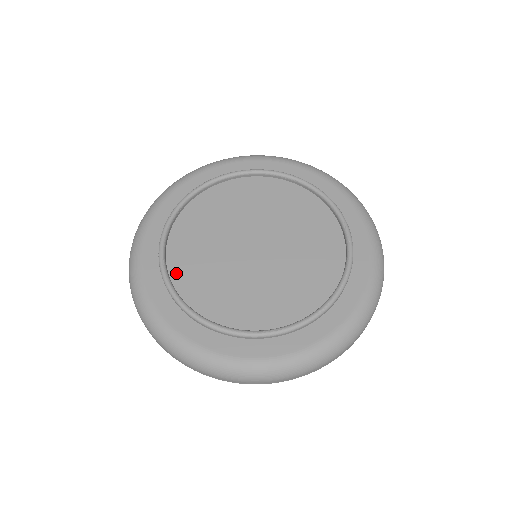
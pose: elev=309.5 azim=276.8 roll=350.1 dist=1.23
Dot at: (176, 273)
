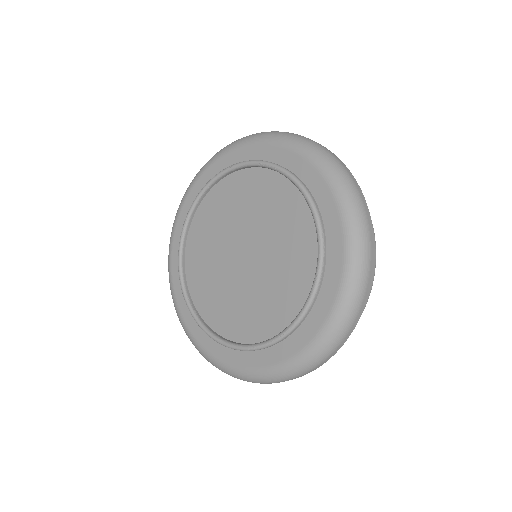
Dot at: (190, 247)
